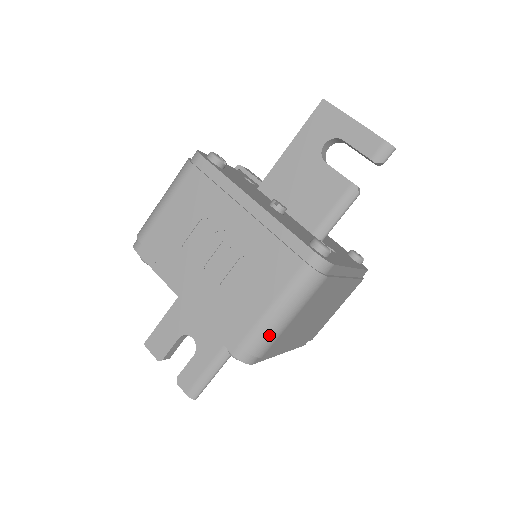
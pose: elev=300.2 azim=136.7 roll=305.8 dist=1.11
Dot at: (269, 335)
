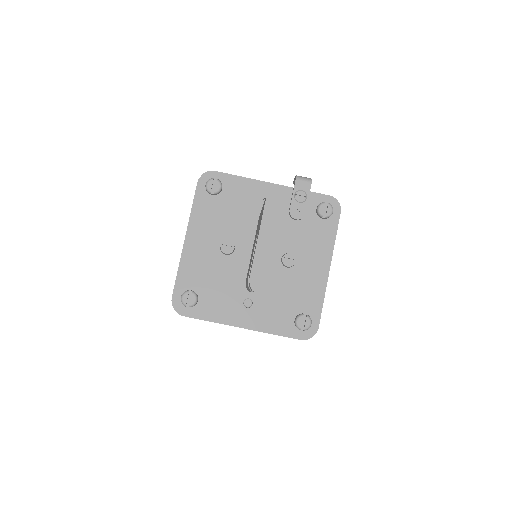
Dot at: occluded
